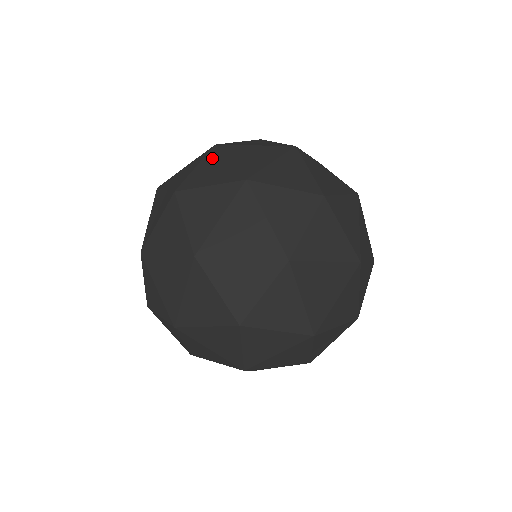
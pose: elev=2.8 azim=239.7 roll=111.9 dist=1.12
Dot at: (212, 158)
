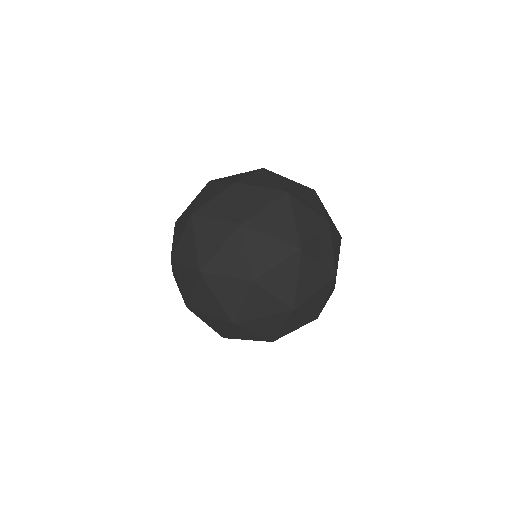
Dot at: (262, 174)
